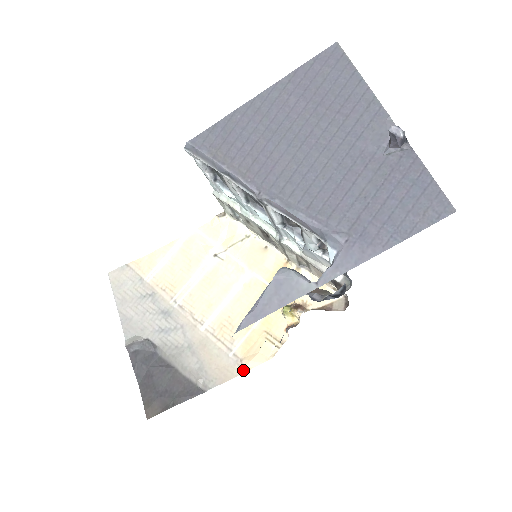
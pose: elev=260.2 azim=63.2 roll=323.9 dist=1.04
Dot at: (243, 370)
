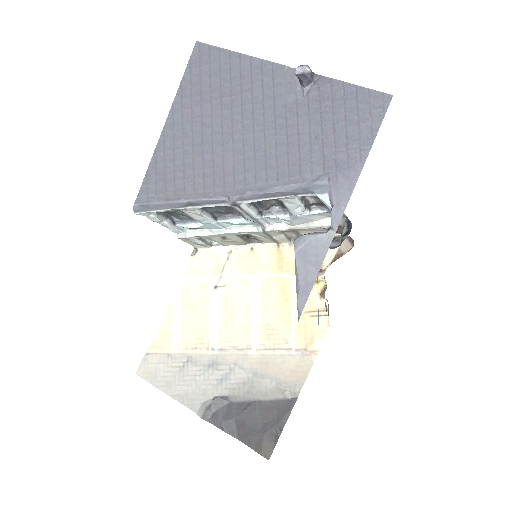
Dot at: (313, 356)
